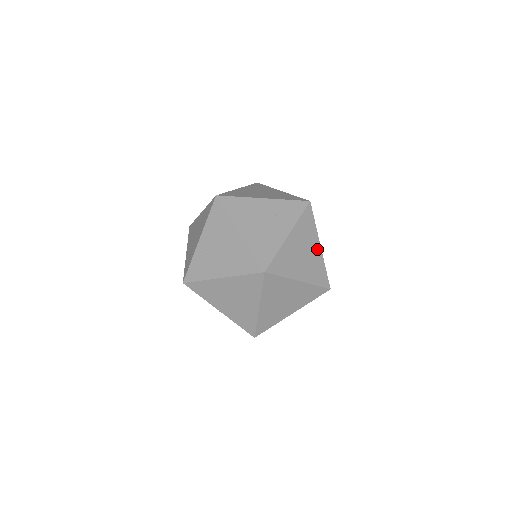
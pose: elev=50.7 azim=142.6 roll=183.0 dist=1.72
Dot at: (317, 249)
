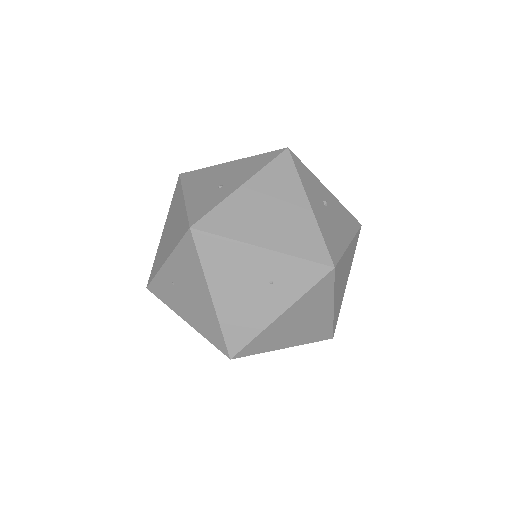
Dot at: (326, 312)
